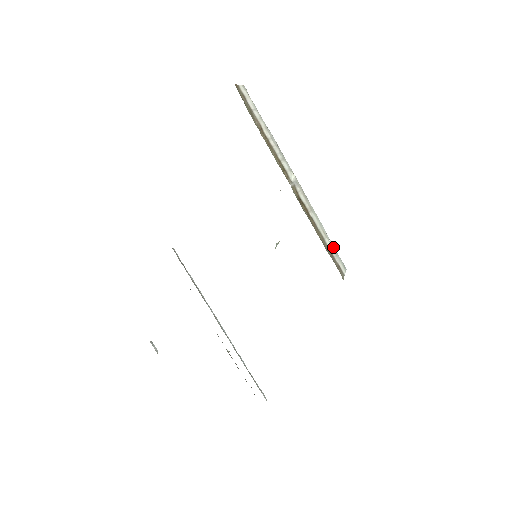
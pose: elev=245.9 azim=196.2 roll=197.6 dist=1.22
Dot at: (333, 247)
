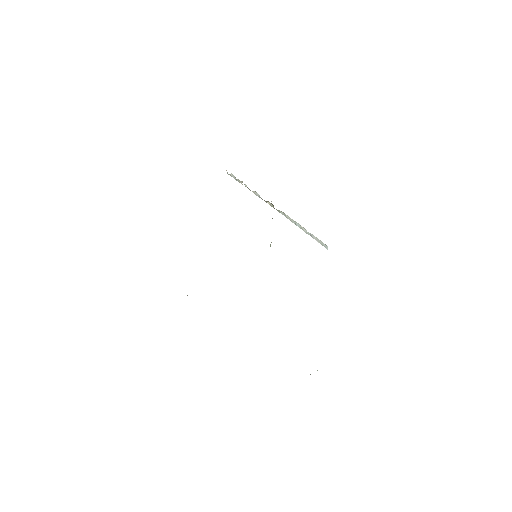
Dot at: (312, 234)
